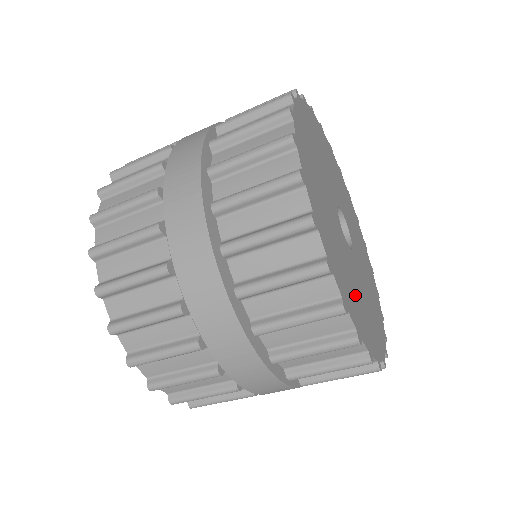
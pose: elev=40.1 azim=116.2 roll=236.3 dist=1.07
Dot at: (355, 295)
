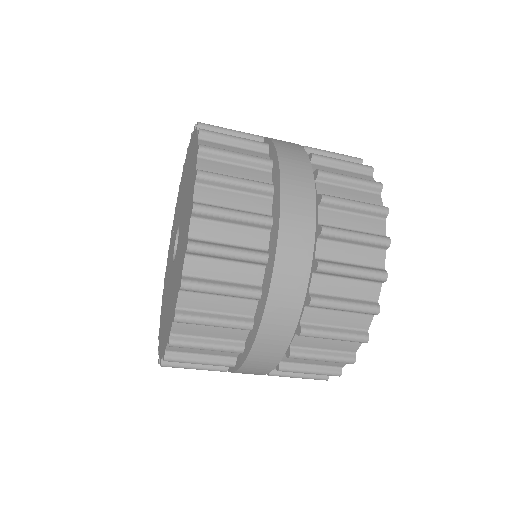
Dot at: occluded
